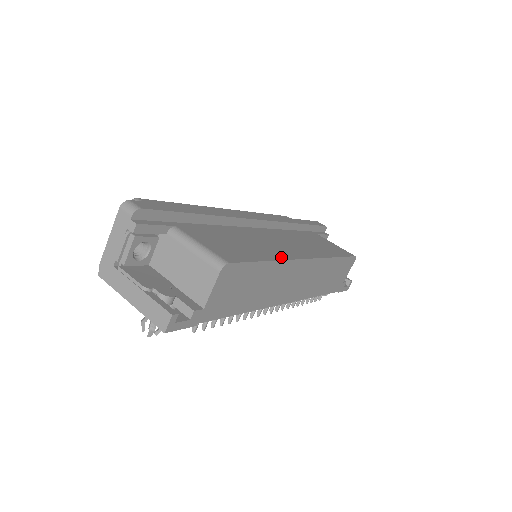
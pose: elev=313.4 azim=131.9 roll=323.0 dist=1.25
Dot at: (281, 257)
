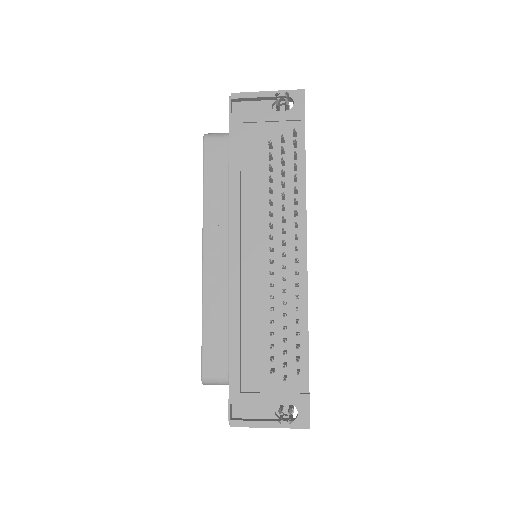
Dot at: occluded
